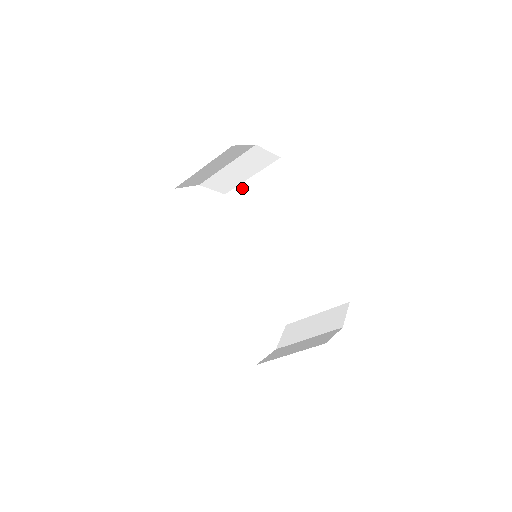
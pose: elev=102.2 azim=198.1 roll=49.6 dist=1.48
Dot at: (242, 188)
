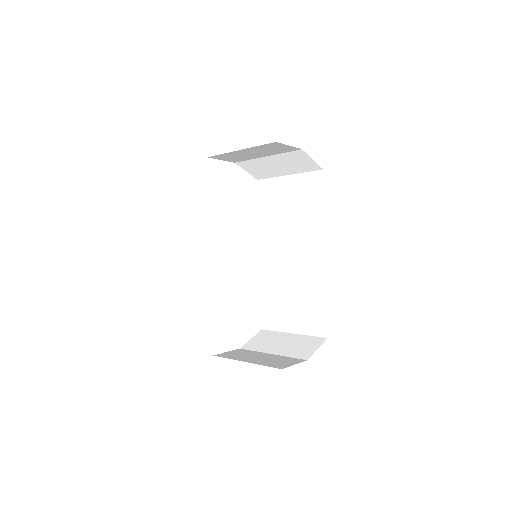
Dot at: (228, 154)
